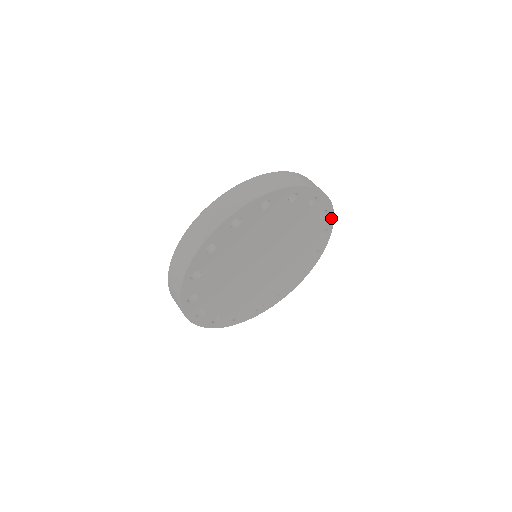
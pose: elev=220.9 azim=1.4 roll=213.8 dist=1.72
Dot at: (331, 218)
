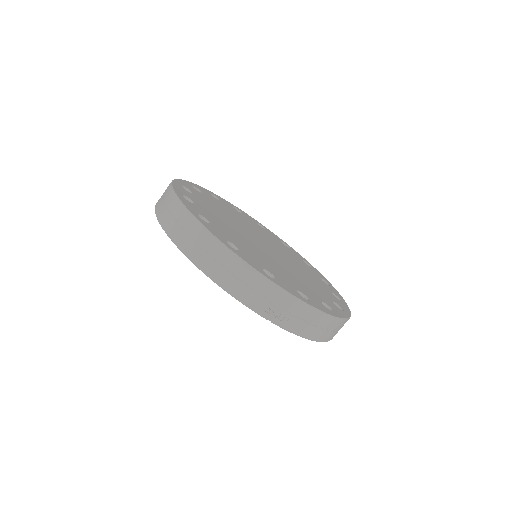
Dot at: (247, 215)
